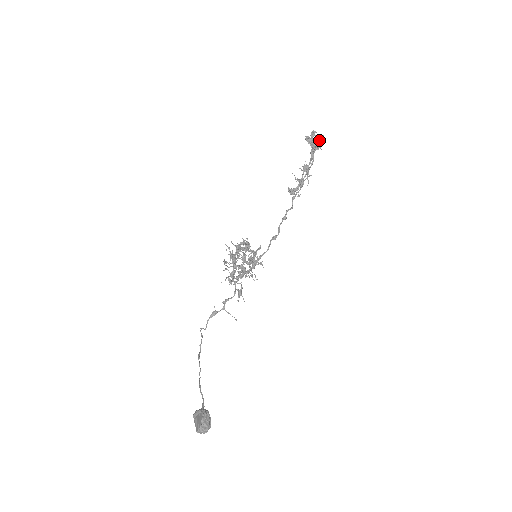
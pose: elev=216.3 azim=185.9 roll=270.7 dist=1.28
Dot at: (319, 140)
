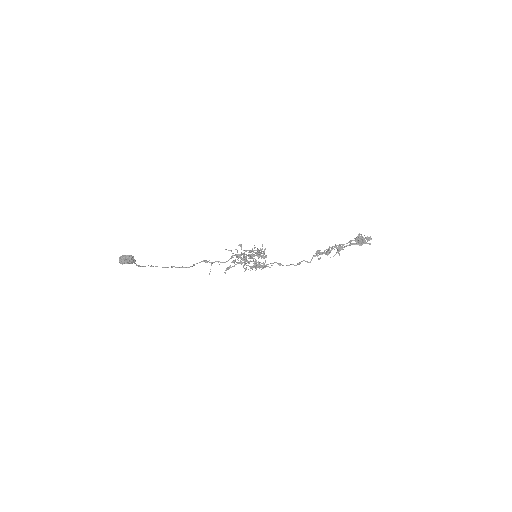
Dot at: (363, 239)
